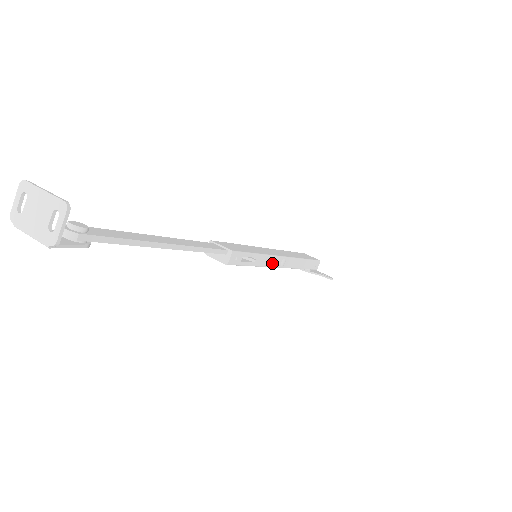
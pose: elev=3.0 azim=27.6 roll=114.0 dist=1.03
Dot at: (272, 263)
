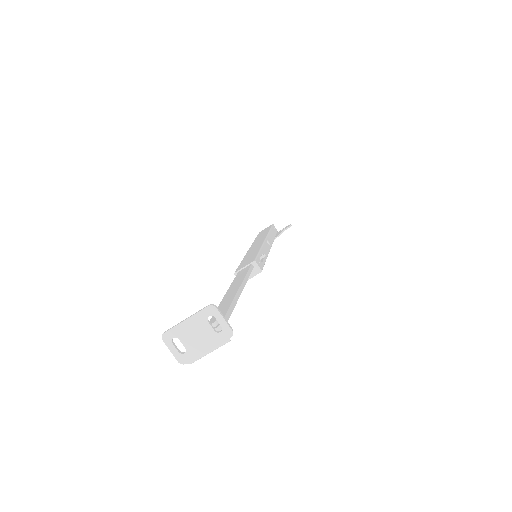
Dot at: (267, 249)
